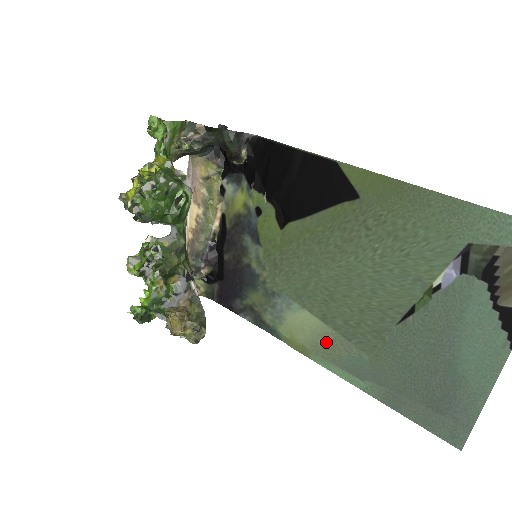
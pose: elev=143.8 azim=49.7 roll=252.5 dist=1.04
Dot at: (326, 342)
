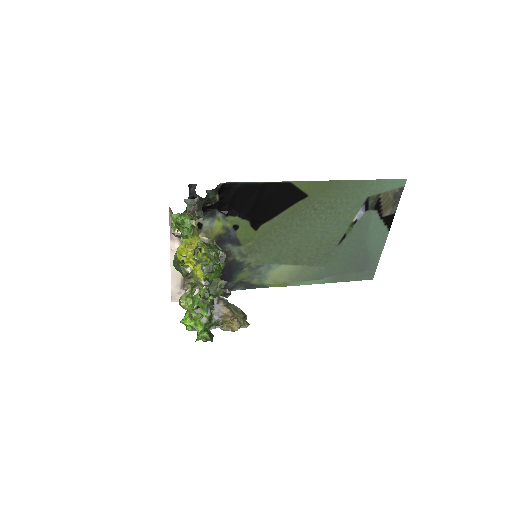
Dot at: (298, 273)
